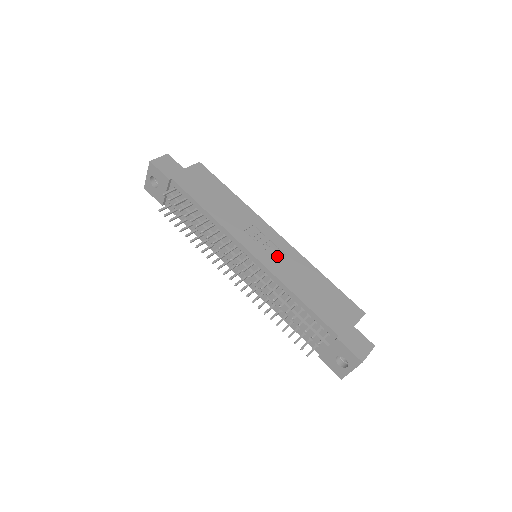
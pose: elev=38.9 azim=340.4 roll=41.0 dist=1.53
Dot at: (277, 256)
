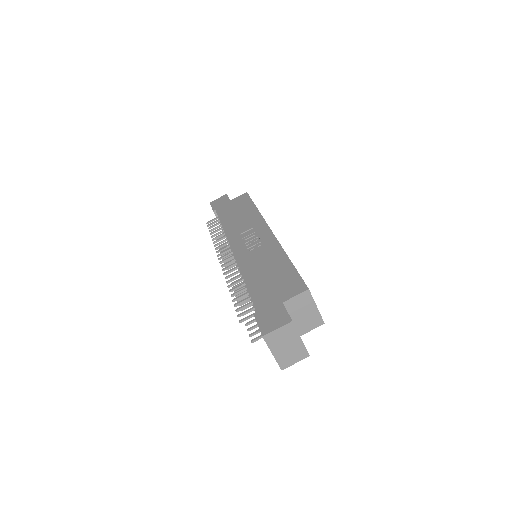
Dot at: (254, 248)
